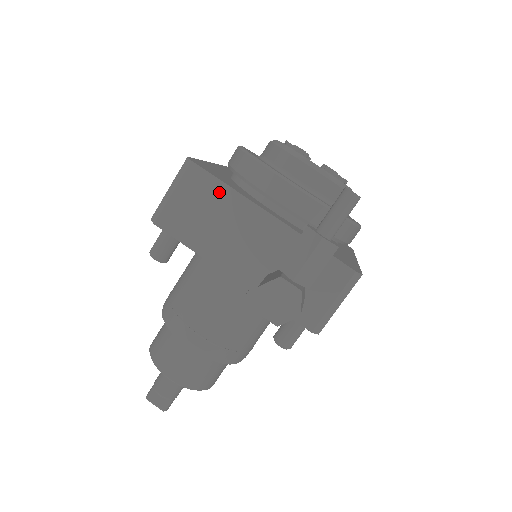
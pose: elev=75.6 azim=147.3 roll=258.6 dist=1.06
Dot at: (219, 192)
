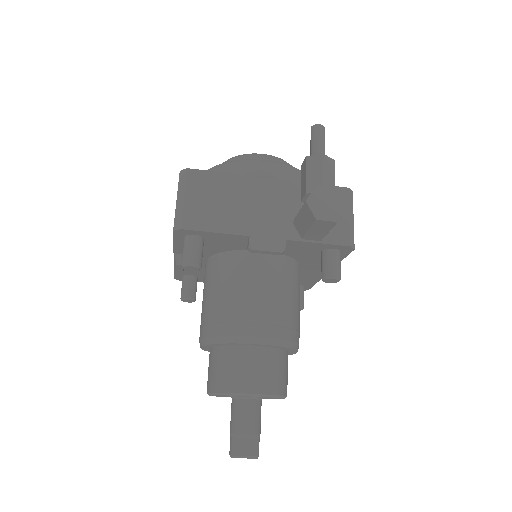
Dot at: (221, 180)
